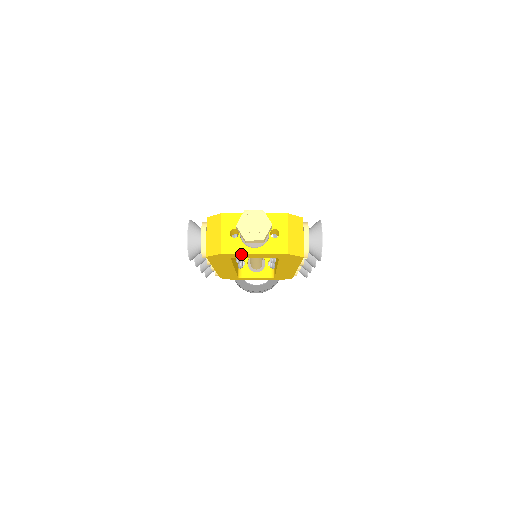
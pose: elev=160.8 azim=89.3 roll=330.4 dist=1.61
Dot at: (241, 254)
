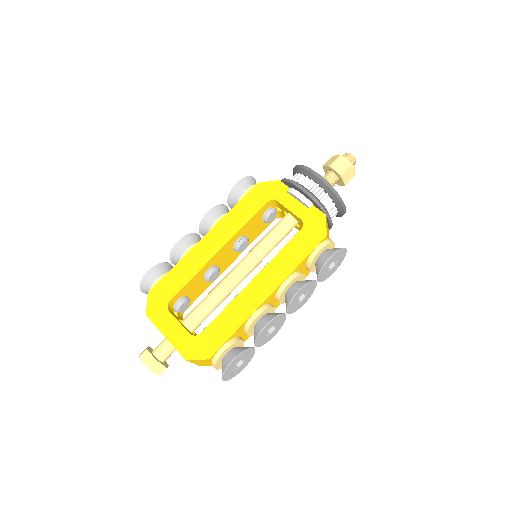
Dot at: occluded
